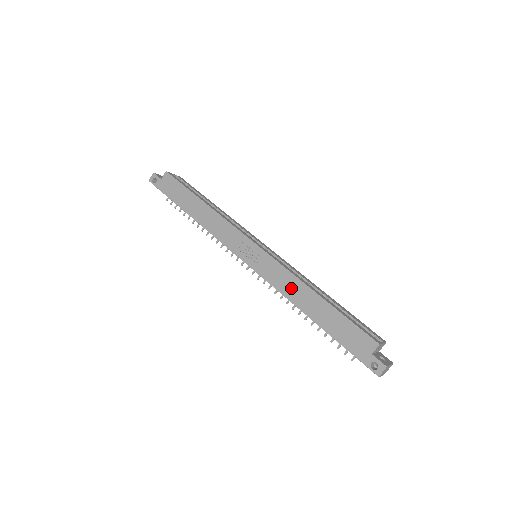
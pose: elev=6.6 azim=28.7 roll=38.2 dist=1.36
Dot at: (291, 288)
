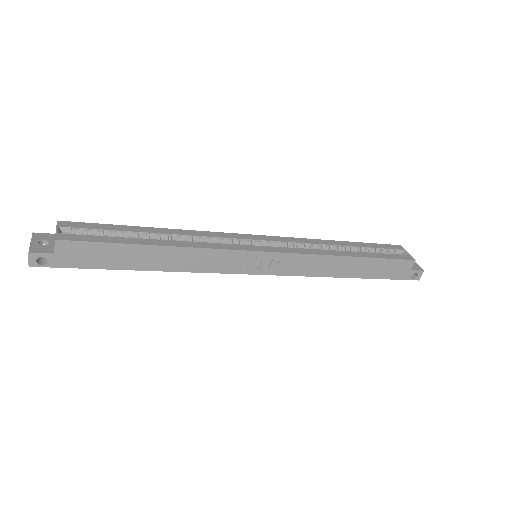
Dot at: (323, 267)
